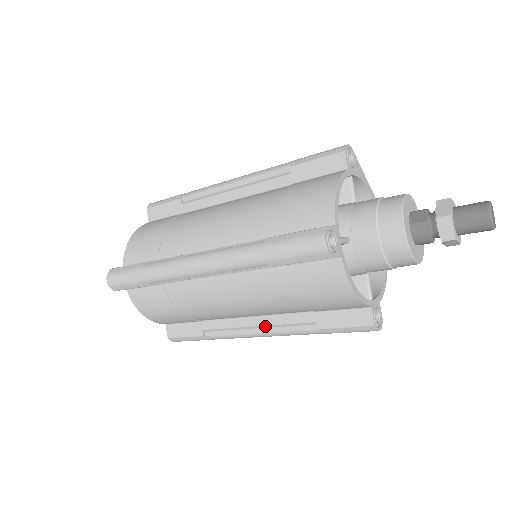
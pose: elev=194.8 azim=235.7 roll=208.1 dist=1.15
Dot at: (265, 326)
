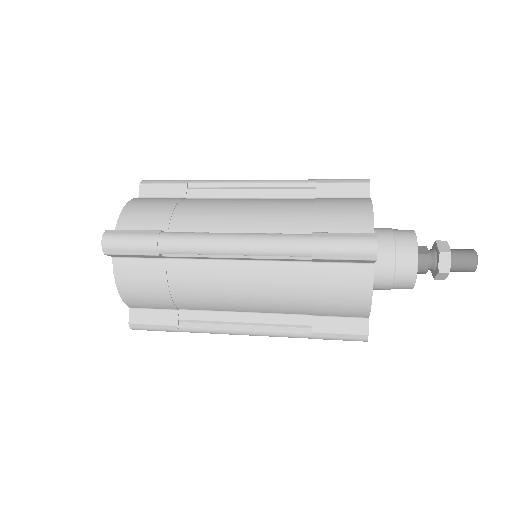
Dot at: (255, 323)
